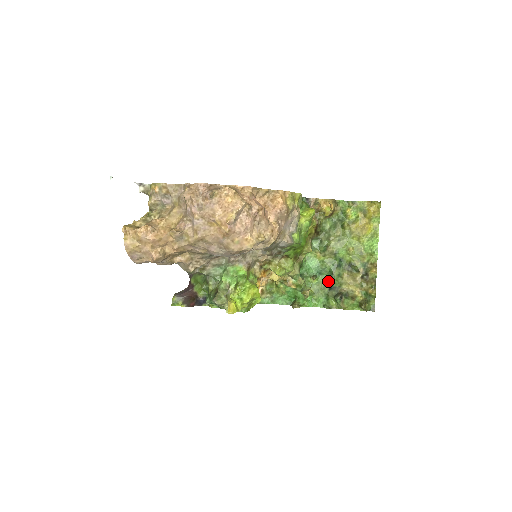
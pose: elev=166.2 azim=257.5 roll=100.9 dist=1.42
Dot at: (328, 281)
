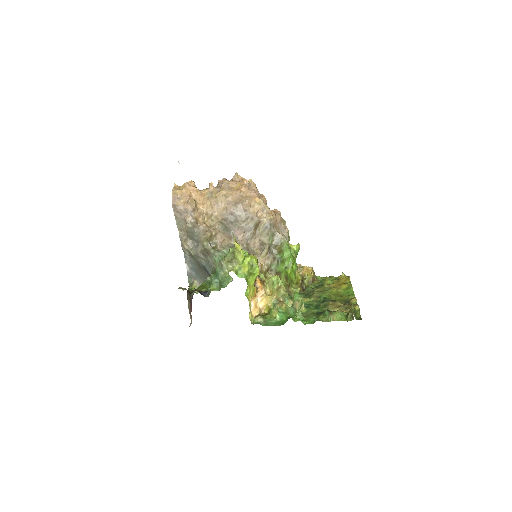
Dot at: (316, 310)
